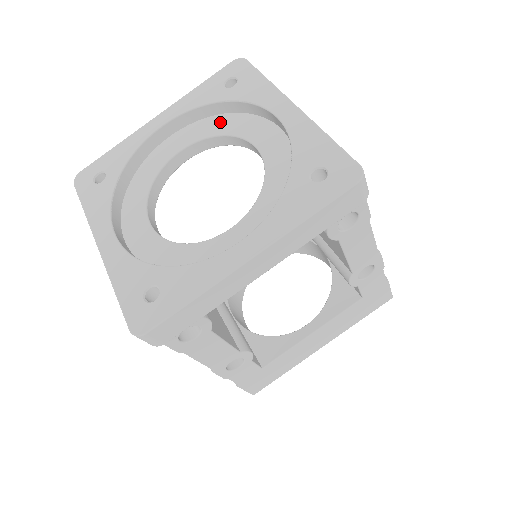
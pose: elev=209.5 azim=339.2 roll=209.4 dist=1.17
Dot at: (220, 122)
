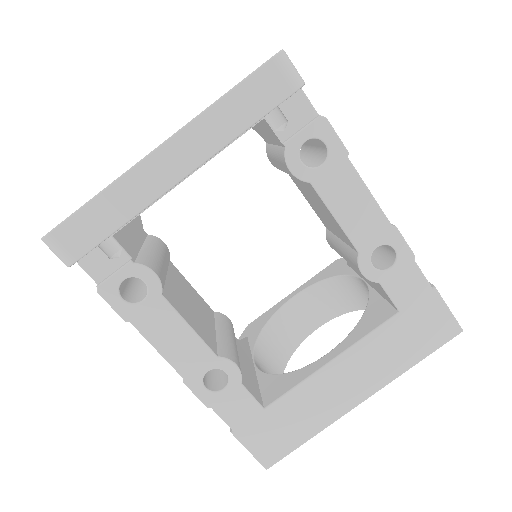
Dot at: occluded
